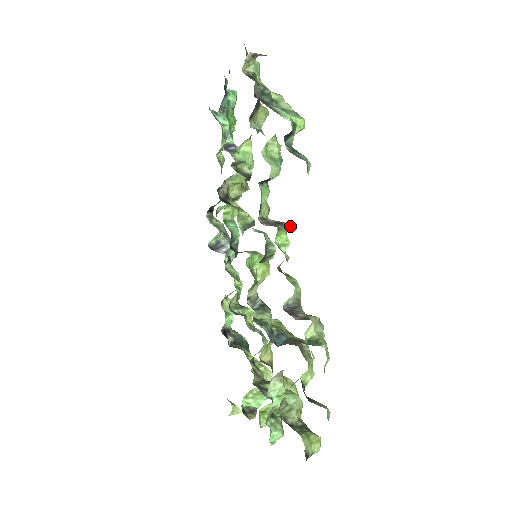
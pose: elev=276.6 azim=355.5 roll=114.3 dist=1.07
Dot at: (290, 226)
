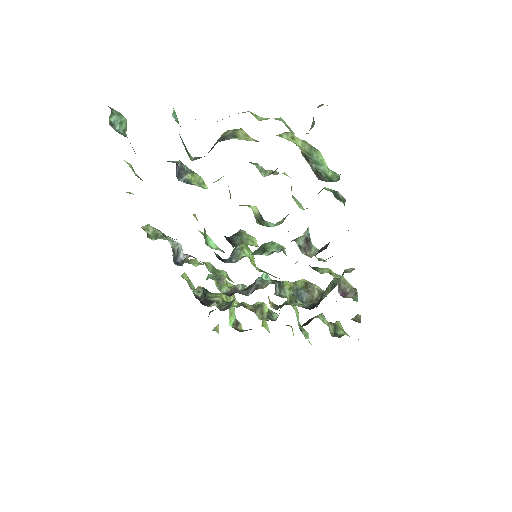
Dot at: (309, 234)
